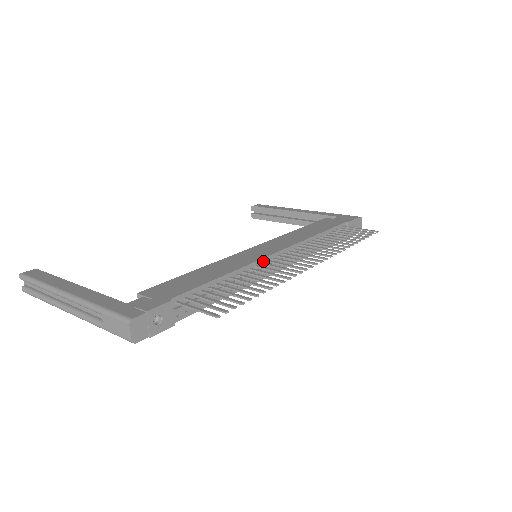
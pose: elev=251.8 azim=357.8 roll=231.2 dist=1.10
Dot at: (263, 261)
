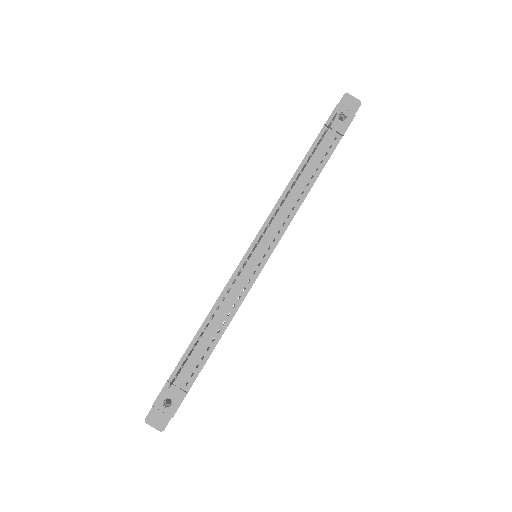
Dot at: (238, 271)
